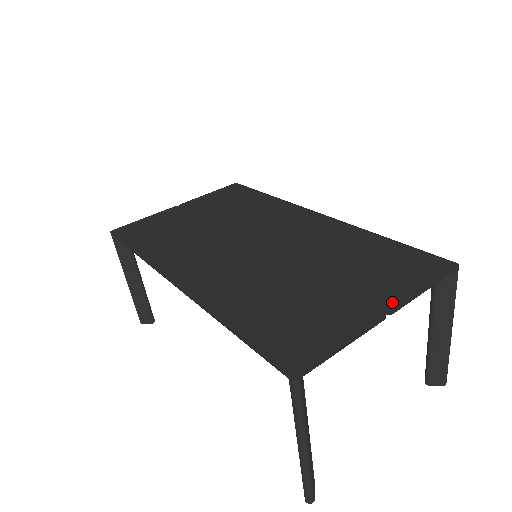
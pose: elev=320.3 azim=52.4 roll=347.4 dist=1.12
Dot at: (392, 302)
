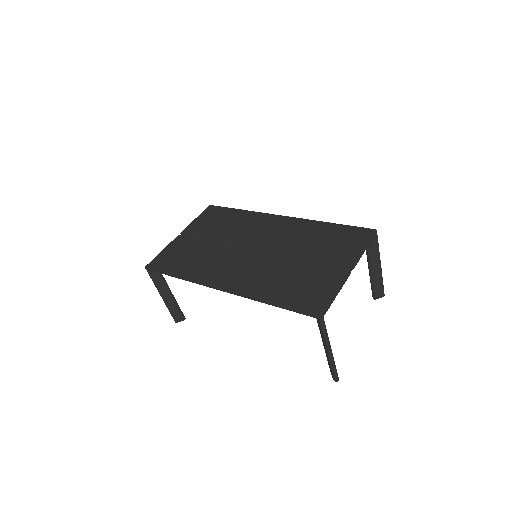
Dot at: (351, 262)
